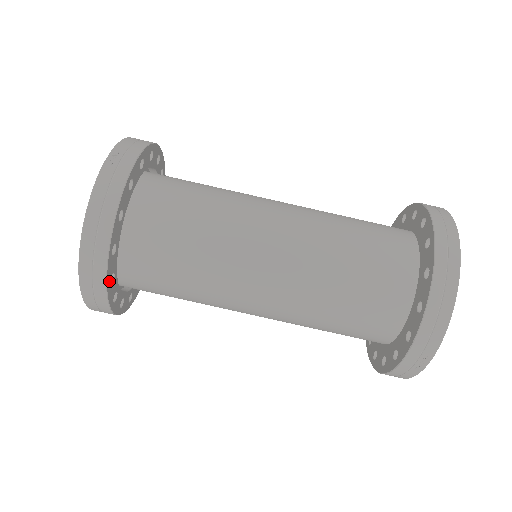
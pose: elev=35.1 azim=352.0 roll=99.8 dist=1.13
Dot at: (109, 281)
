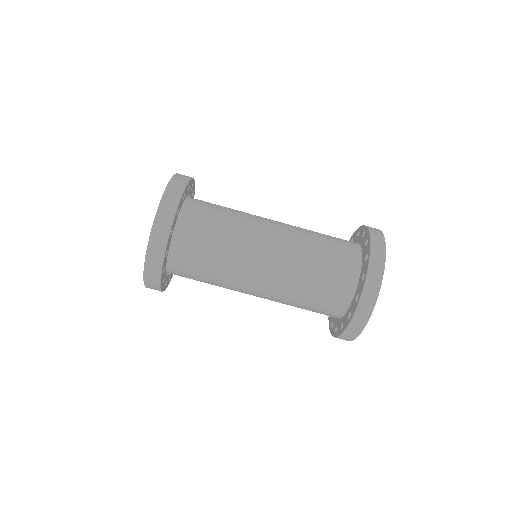
Dot at: (164, 288)
